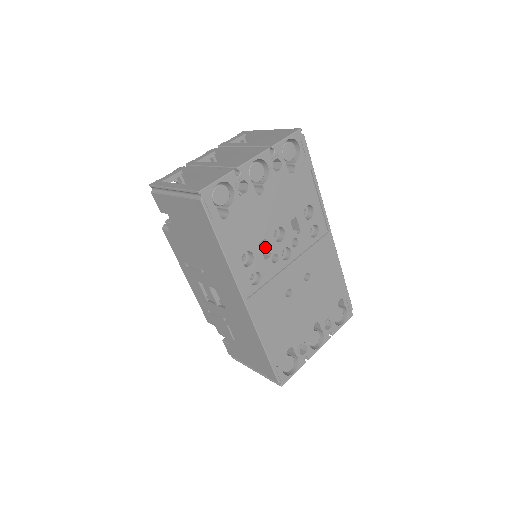
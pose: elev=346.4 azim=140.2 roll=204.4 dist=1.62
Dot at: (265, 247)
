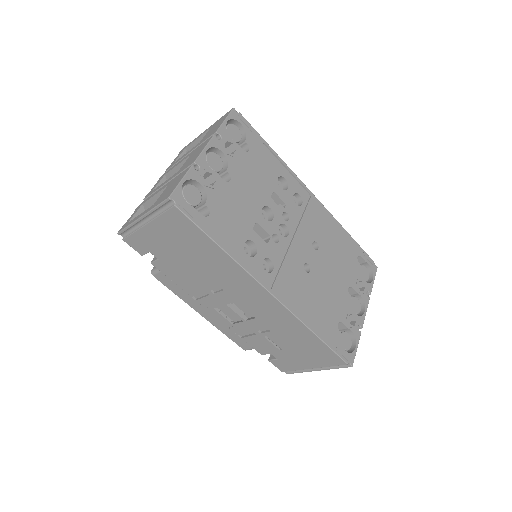
Dot at: (260, 232)
